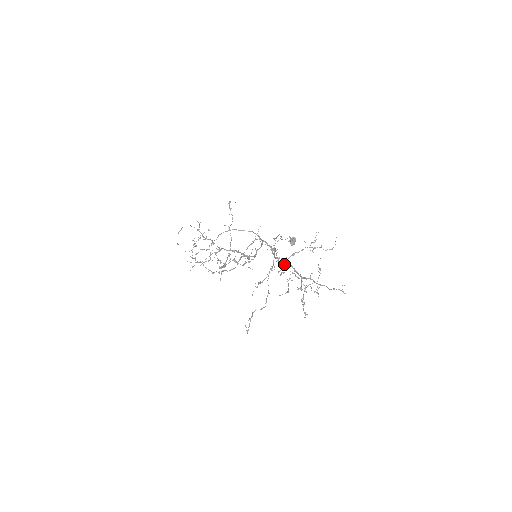
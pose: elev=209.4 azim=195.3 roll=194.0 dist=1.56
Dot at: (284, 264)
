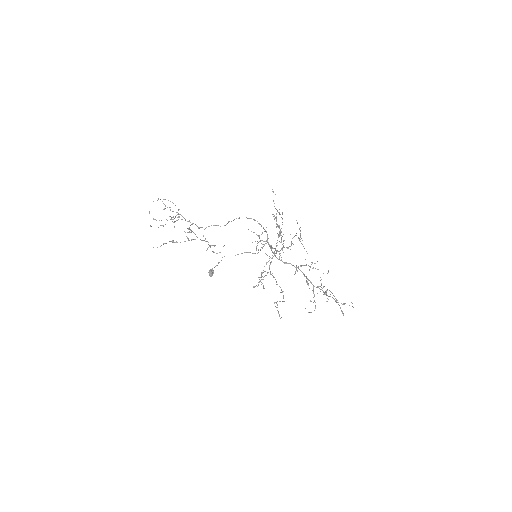
Dot at: (297, 270)
